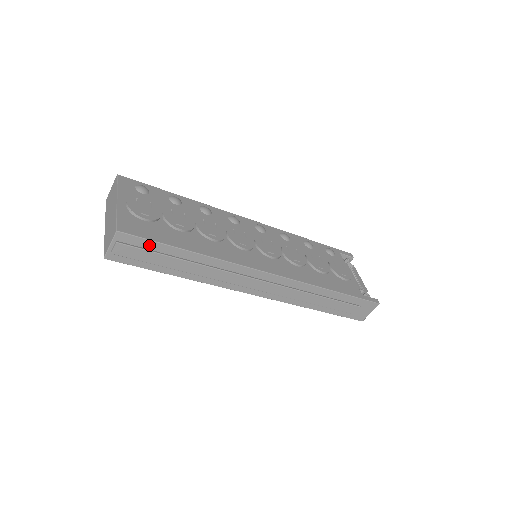
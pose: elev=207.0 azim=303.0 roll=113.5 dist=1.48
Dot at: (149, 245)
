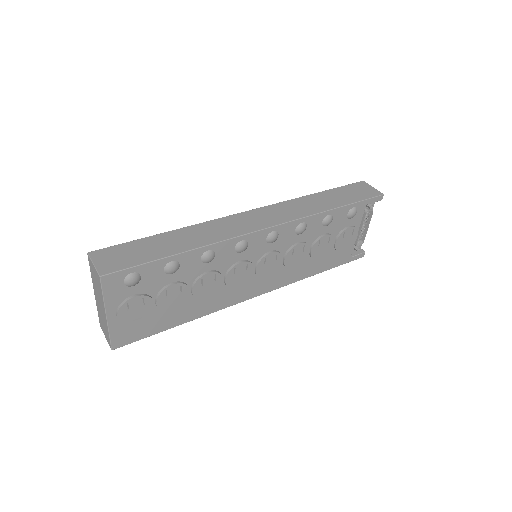
Dot at: occluded
